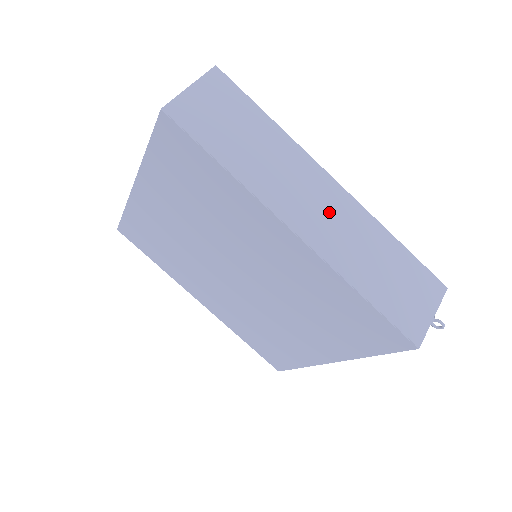
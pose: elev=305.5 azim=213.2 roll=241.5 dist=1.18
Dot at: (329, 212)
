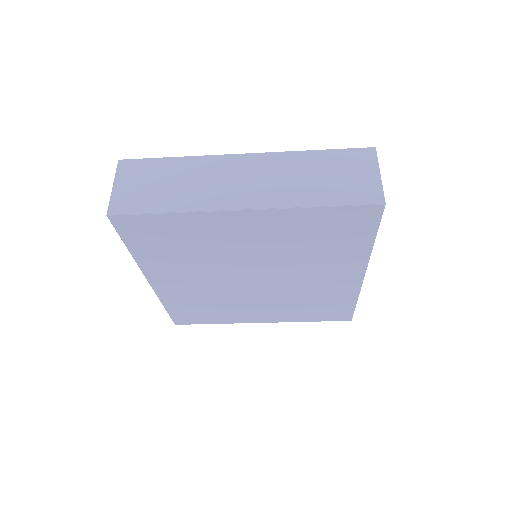
Dot at: occluded
